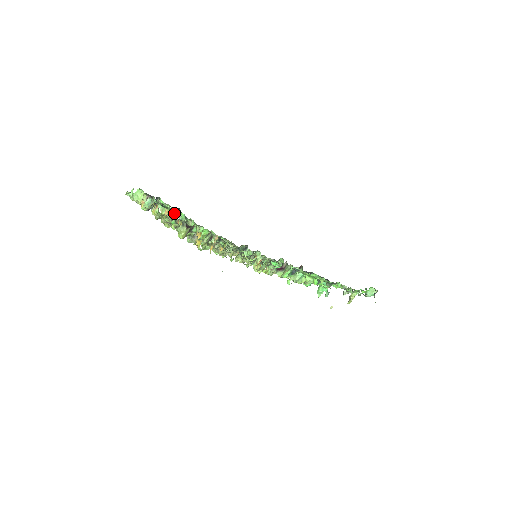
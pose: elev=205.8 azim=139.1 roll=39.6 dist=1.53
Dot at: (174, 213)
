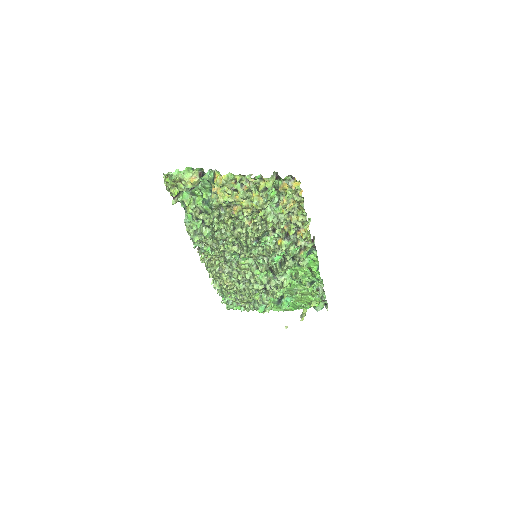
Dot at: (214, 195)
